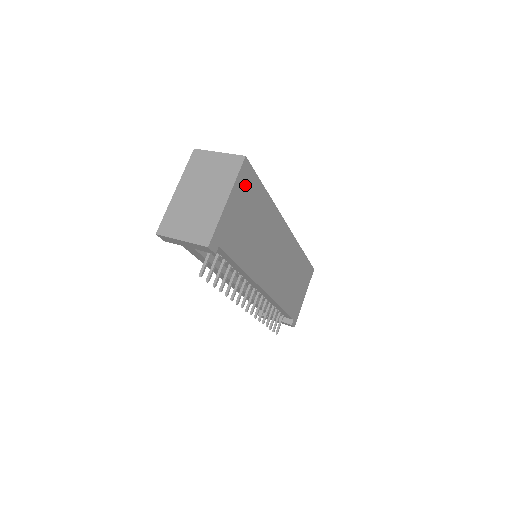
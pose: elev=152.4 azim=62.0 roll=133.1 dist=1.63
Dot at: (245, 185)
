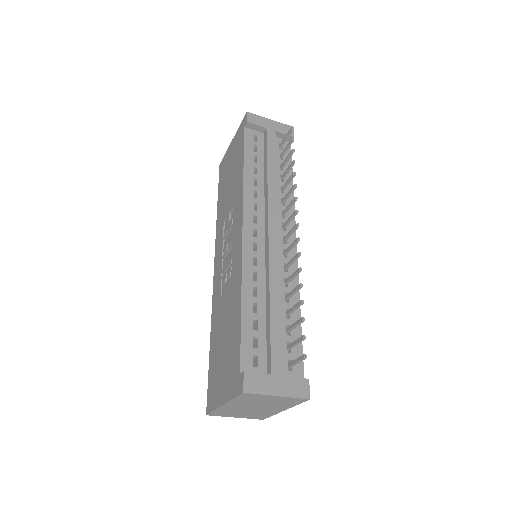
Dot at: occluded
